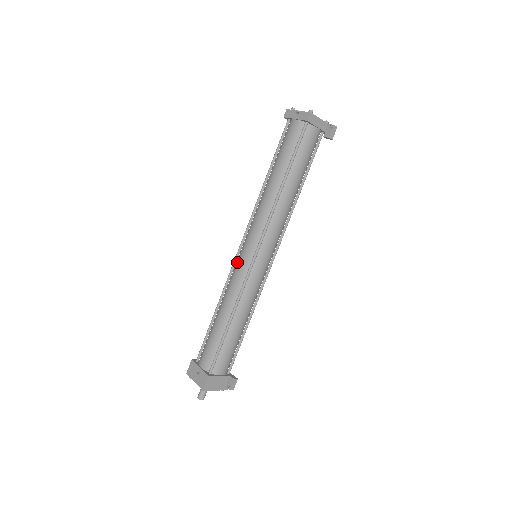
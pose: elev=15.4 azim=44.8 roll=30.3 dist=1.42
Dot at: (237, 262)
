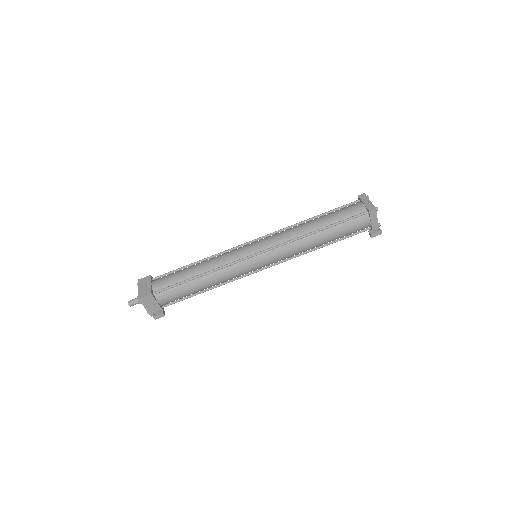
Dot at: (242, 247)
